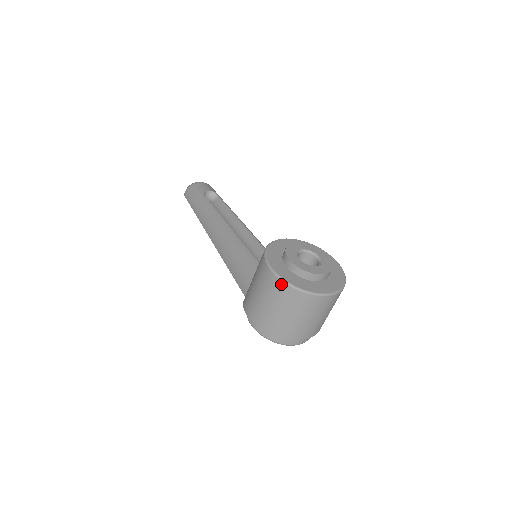
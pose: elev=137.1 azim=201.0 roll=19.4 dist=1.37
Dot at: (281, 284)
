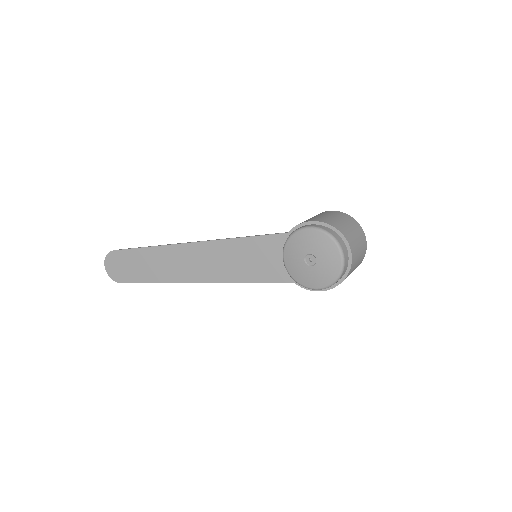
Dot at: (347, 215)
